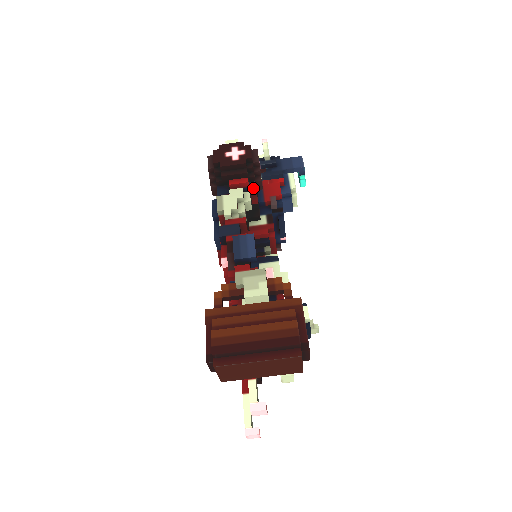
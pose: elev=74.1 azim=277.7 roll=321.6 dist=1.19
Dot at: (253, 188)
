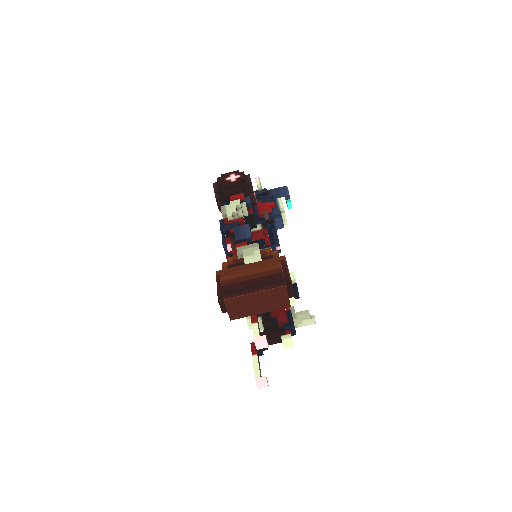
Dot at: (248, 200)
